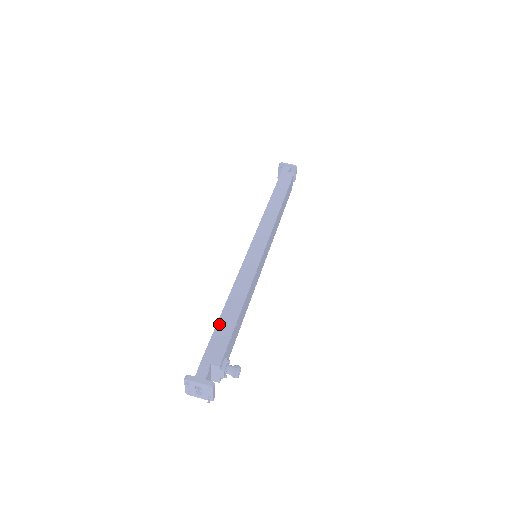
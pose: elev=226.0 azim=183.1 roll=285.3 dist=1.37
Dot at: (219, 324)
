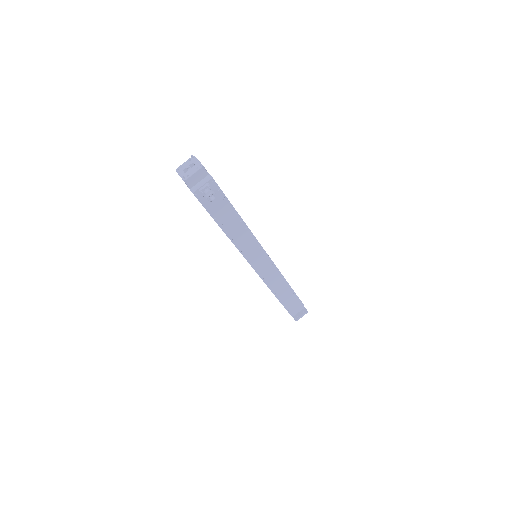
Dot at: occluded
